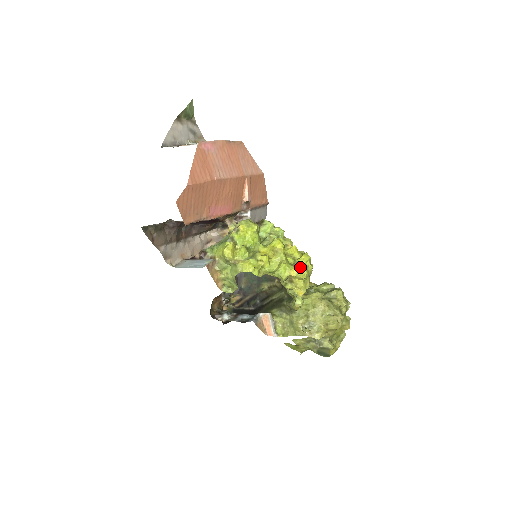
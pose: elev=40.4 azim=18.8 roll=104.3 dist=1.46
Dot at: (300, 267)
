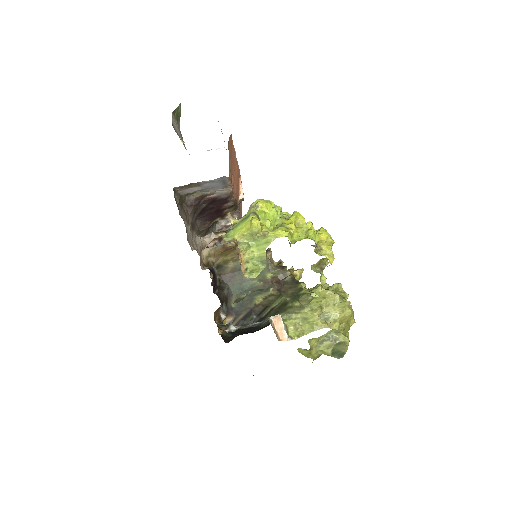
Dot at: (327, 232)
